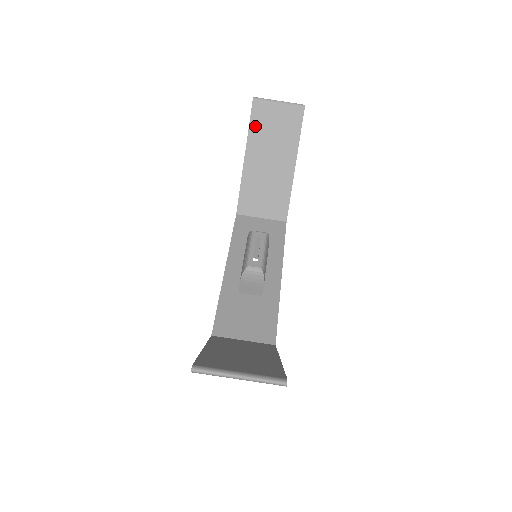
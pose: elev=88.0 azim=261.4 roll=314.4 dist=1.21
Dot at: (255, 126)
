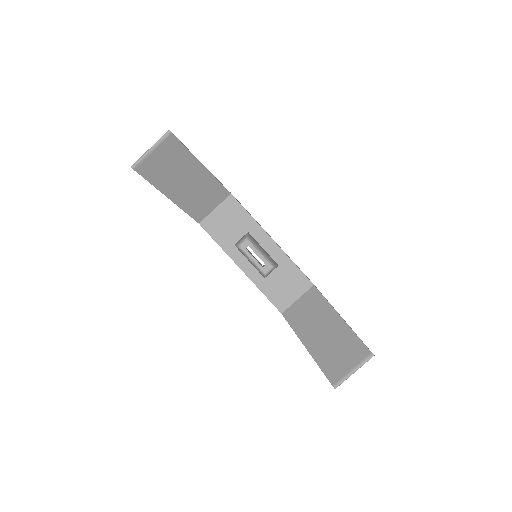
Dot at: (154, 179)
